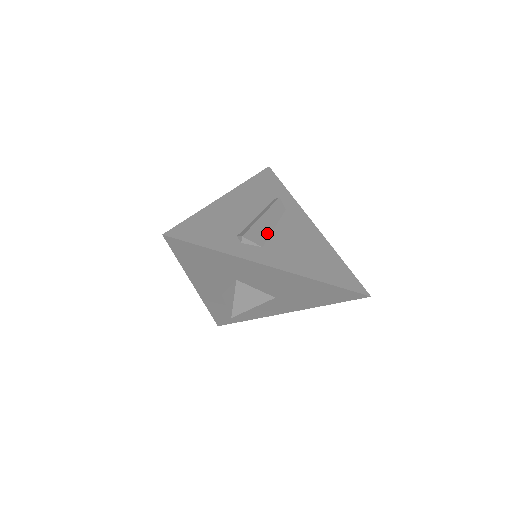
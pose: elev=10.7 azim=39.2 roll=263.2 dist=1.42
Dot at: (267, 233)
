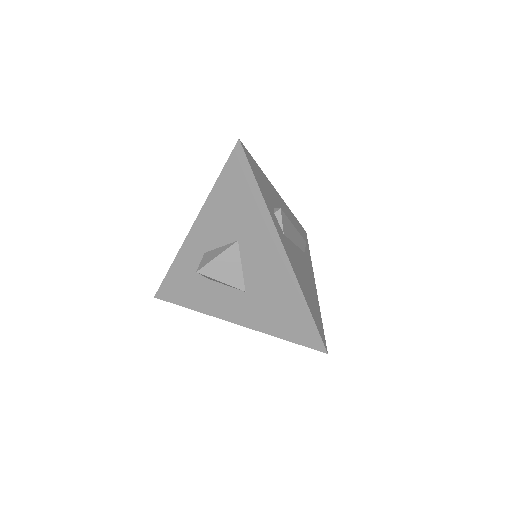
Dot at: (290, 236)
